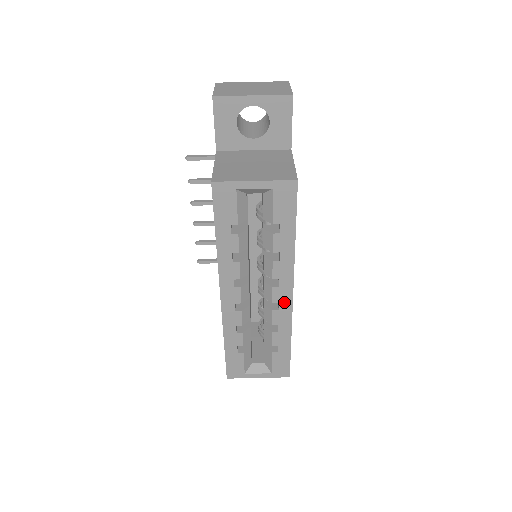
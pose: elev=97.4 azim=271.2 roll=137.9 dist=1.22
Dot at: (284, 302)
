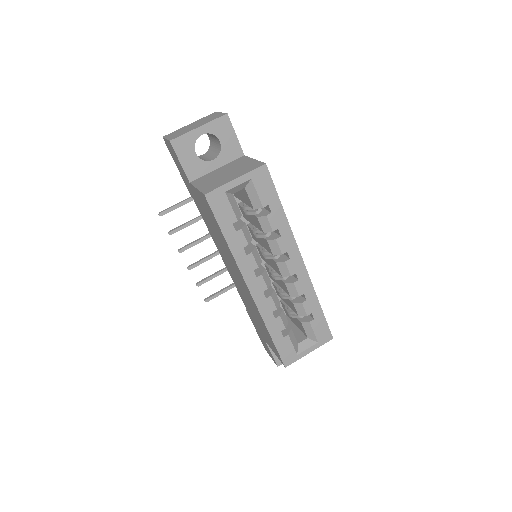
Dot at: (299, 271)
